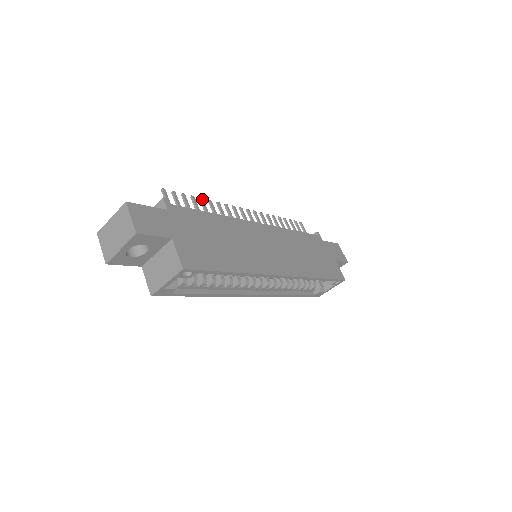
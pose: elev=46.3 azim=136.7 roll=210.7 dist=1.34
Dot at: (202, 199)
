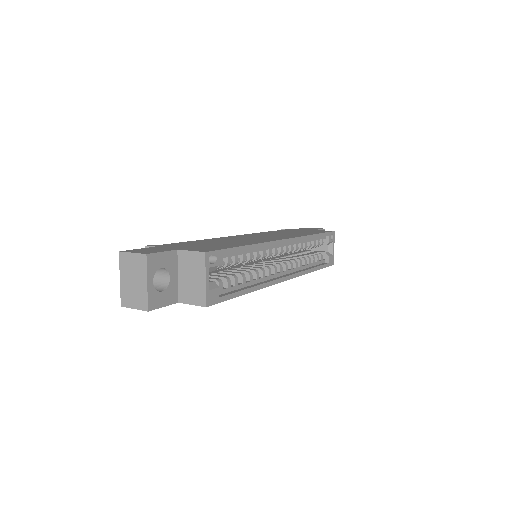
Dot at: occluded
